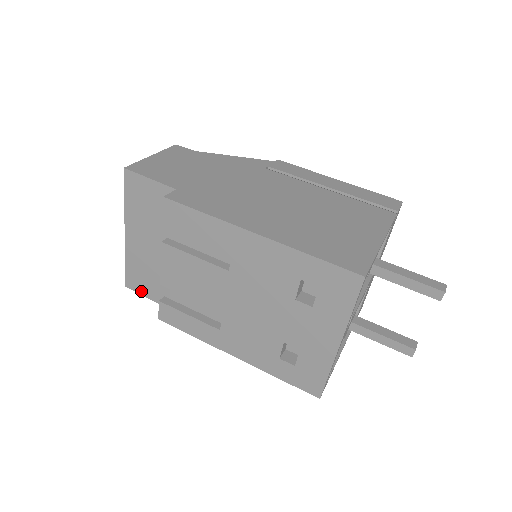
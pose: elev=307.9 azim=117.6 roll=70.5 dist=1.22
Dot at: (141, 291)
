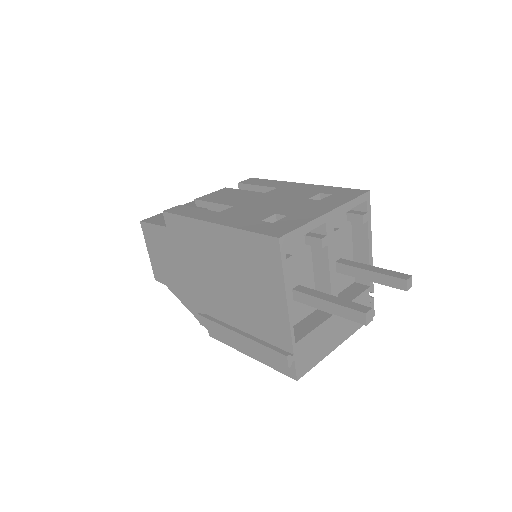
Dot at: (153, 222)
